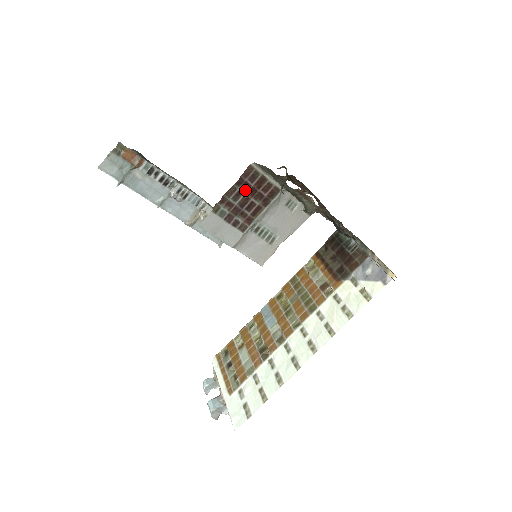
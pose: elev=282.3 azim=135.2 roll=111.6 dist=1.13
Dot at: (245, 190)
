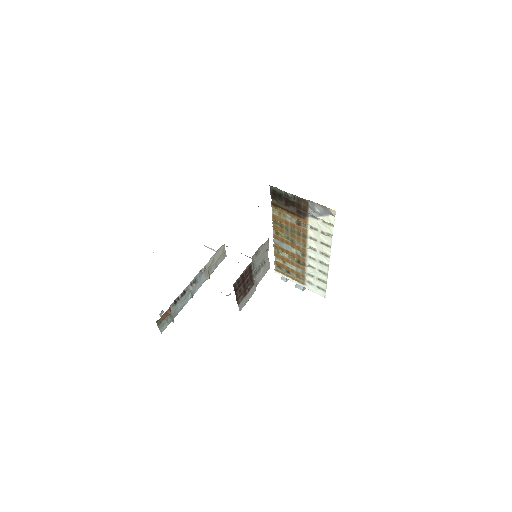
Dot at: (240, 286)
